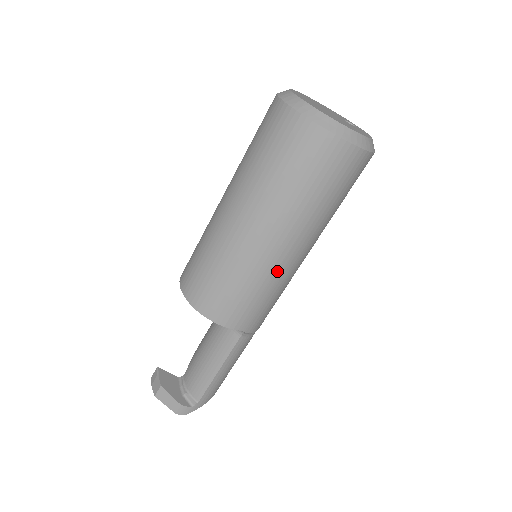
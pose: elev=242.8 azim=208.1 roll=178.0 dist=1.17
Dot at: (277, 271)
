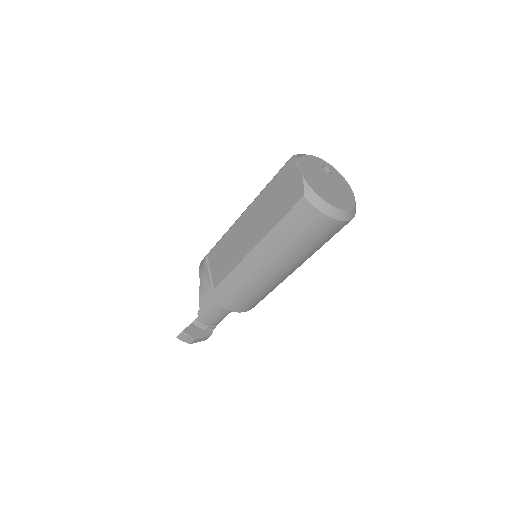
Dot at: occluded
